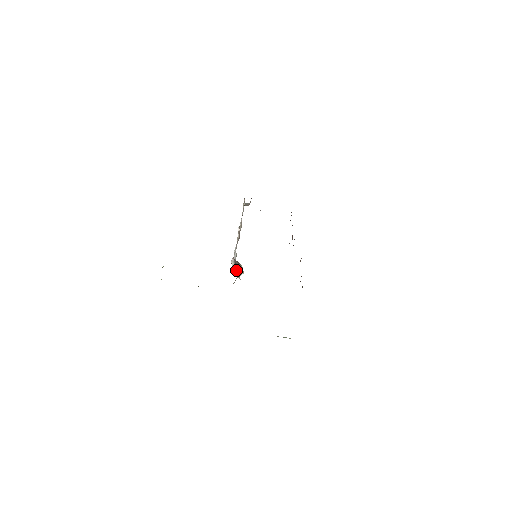
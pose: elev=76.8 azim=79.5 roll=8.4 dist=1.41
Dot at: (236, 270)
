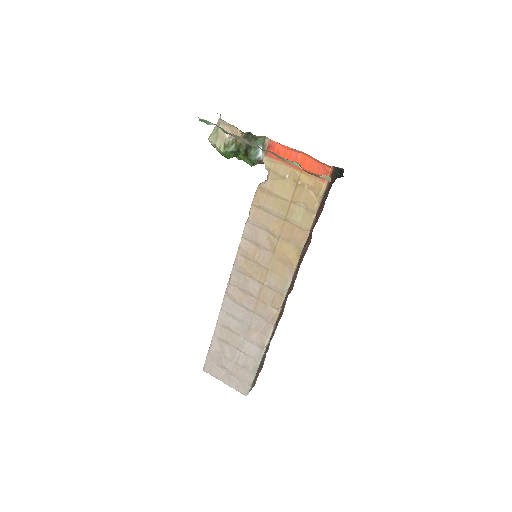
Dot at: (264, 181)
